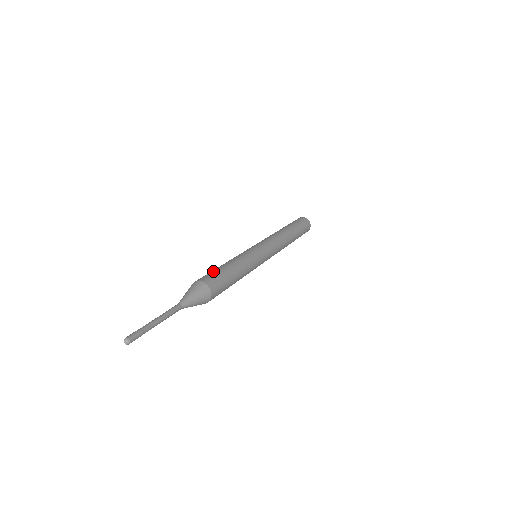
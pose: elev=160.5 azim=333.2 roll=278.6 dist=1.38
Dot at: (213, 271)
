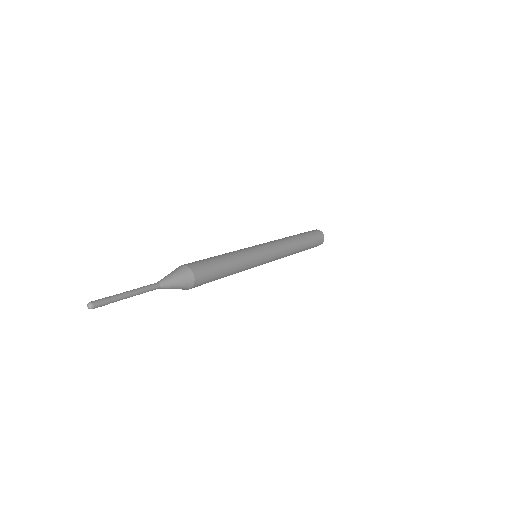
Dot at: occluded
